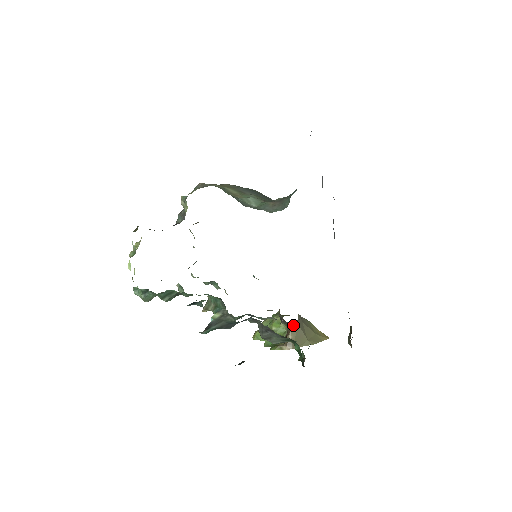
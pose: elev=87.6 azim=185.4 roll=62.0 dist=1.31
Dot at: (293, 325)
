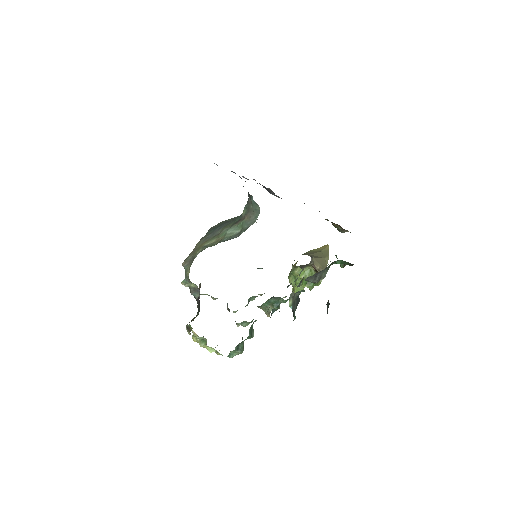
Dot at: (312, 261)
